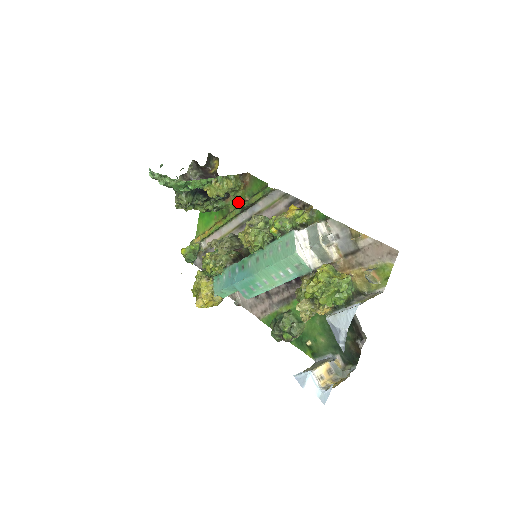
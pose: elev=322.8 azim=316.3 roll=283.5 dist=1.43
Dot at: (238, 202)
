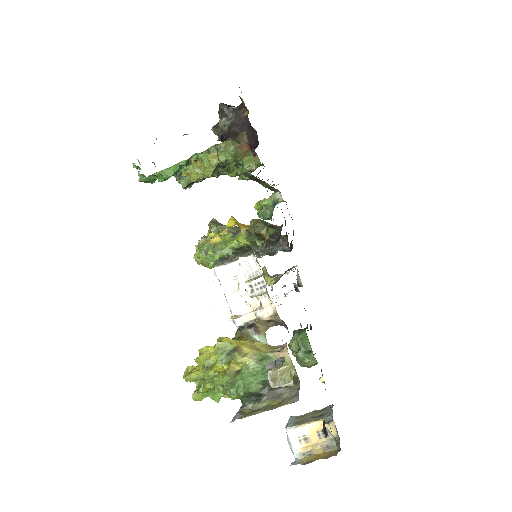
Dot at: (240, 176)
